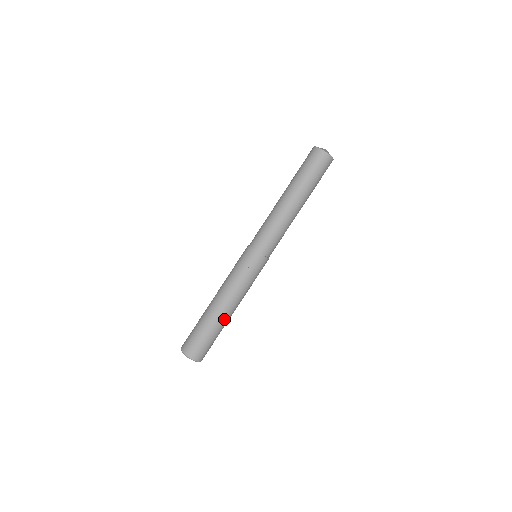
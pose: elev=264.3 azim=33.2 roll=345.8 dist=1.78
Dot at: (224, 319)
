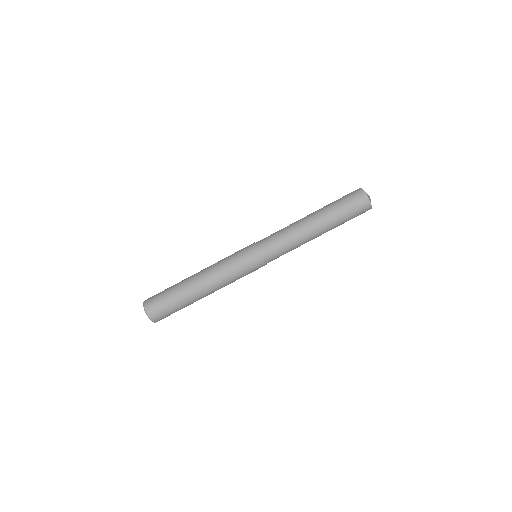
Dot at: occluded
